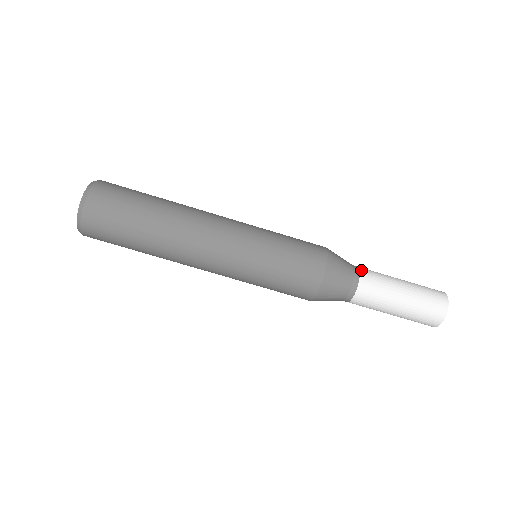
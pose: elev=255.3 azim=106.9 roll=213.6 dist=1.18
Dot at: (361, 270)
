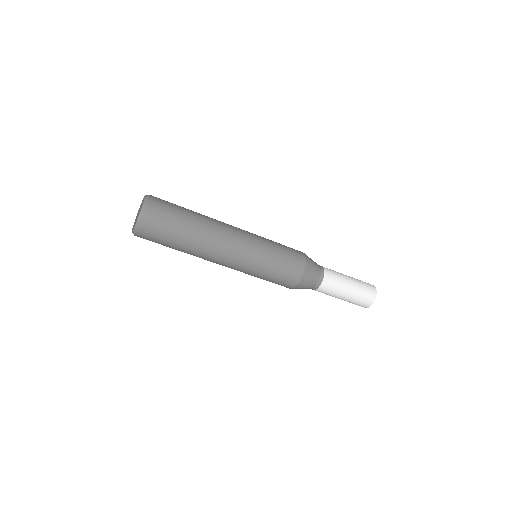
Dot at: (324, 279)
